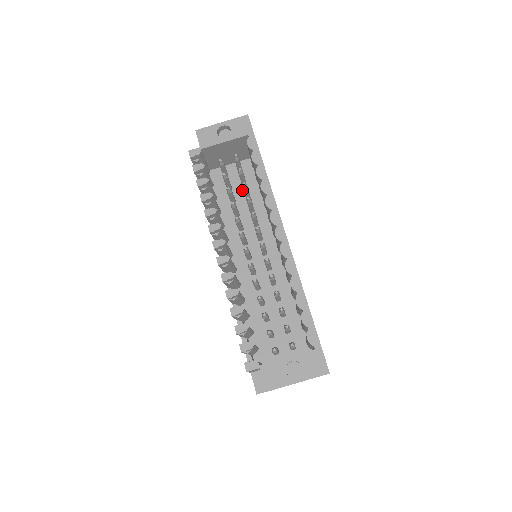
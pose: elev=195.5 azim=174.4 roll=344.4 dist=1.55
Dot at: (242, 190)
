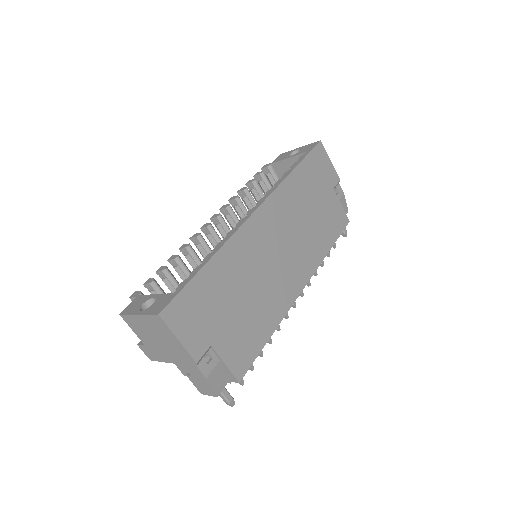
Dot at: occluded
